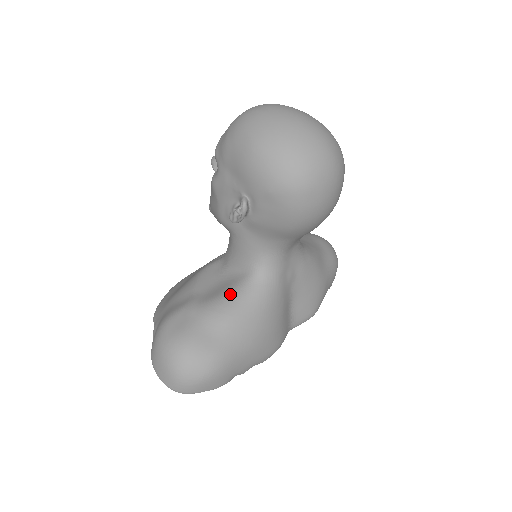
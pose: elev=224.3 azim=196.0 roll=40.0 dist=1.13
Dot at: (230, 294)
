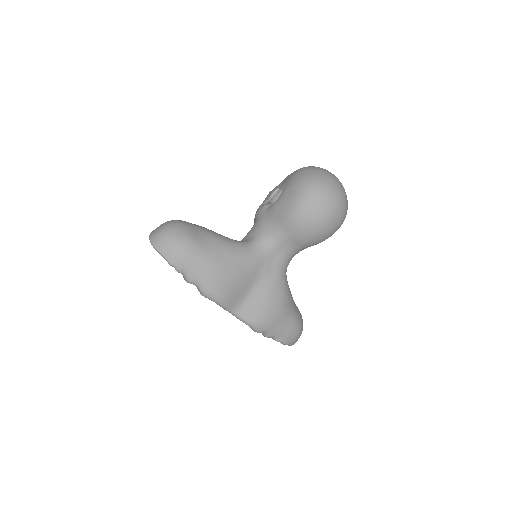
Dot at: (227, 237)
